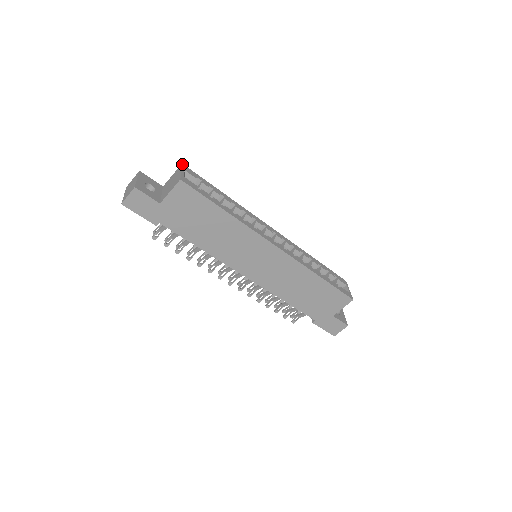
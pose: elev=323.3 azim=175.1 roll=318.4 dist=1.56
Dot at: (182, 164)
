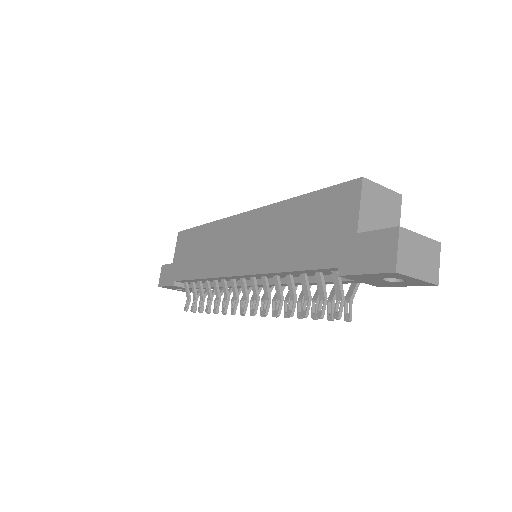
Dot at: occluded
